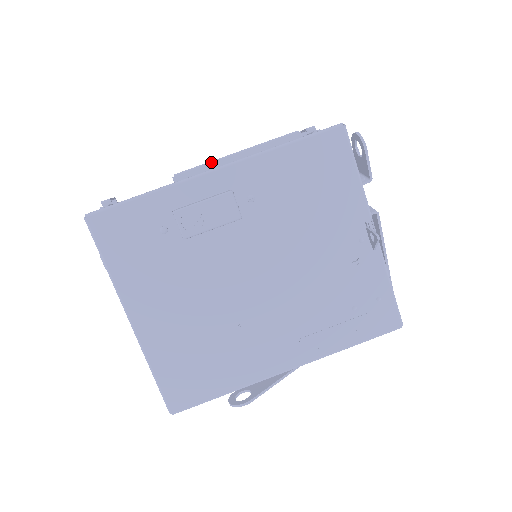
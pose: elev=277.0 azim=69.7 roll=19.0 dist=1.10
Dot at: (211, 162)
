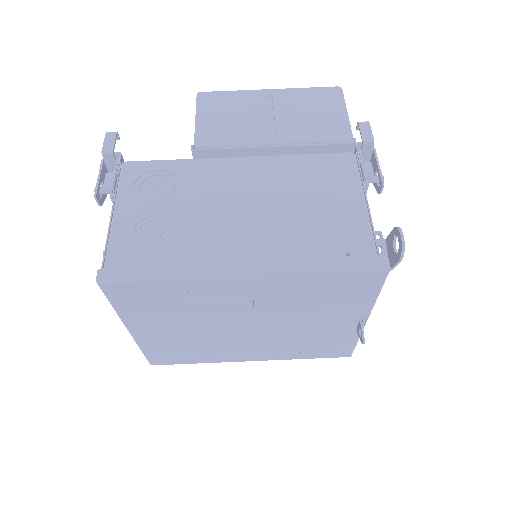
Dot at: (241, 146)
